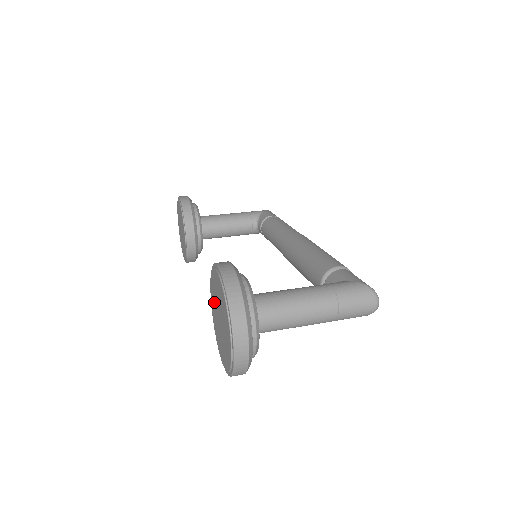
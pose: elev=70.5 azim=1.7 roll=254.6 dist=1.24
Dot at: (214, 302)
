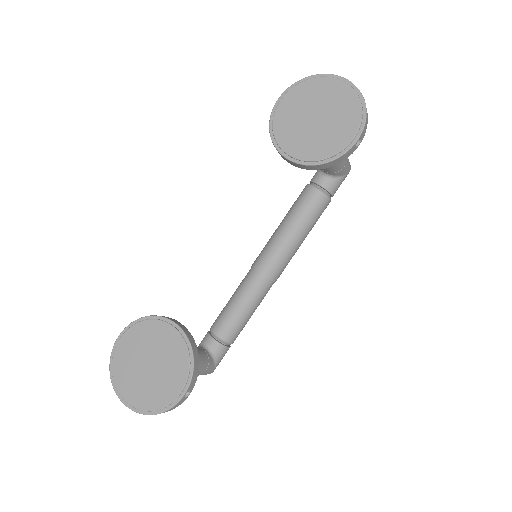
Dot at: (297, 135)
